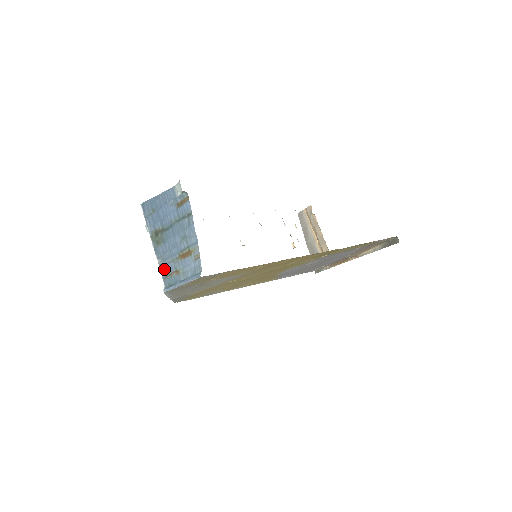
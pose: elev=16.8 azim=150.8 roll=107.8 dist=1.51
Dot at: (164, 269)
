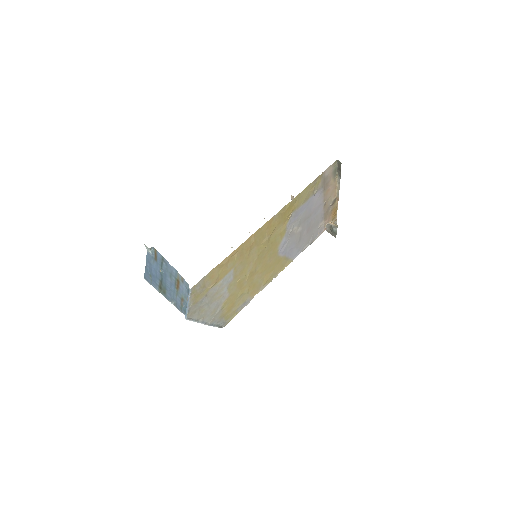
Dot at: (177, 305)
